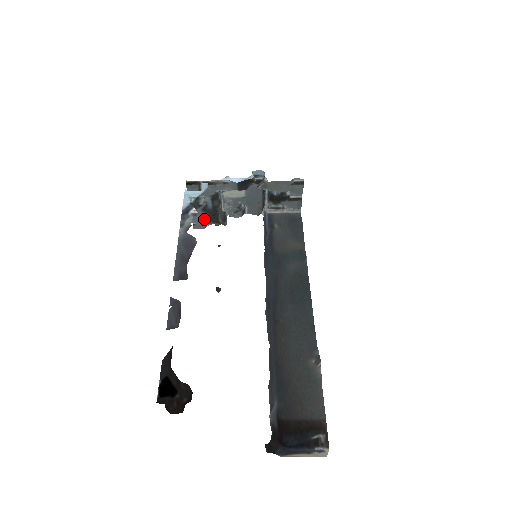
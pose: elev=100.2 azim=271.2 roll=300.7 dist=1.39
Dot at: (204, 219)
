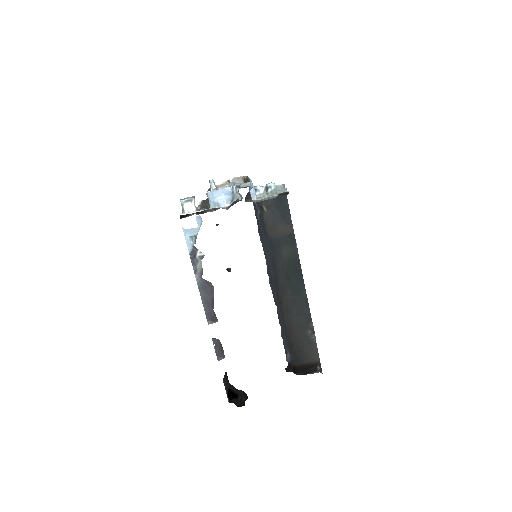
Dot at: occluded
